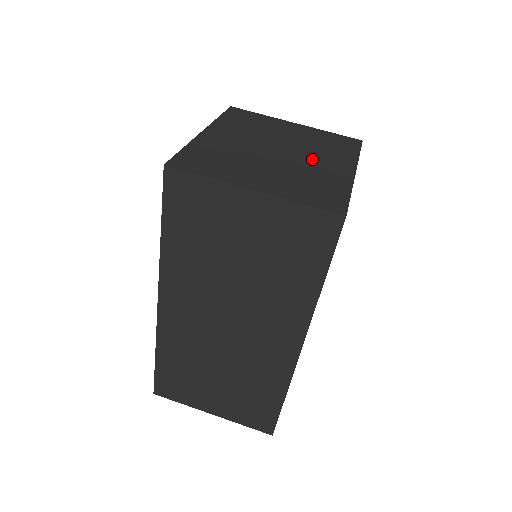
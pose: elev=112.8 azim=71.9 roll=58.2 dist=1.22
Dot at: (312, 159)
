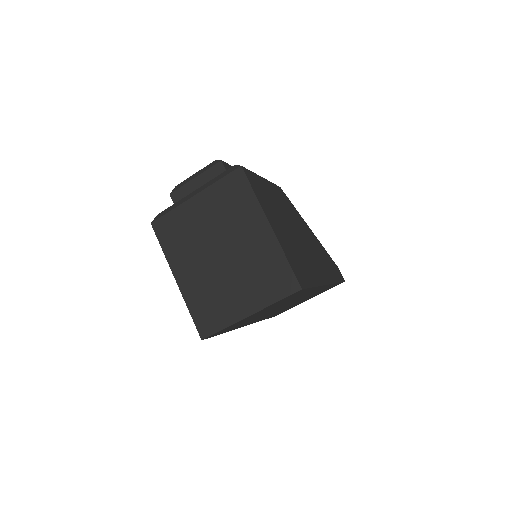
Dot at: (242, 241)
